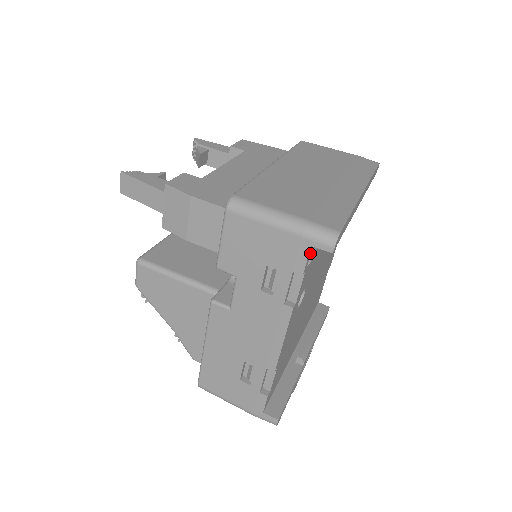
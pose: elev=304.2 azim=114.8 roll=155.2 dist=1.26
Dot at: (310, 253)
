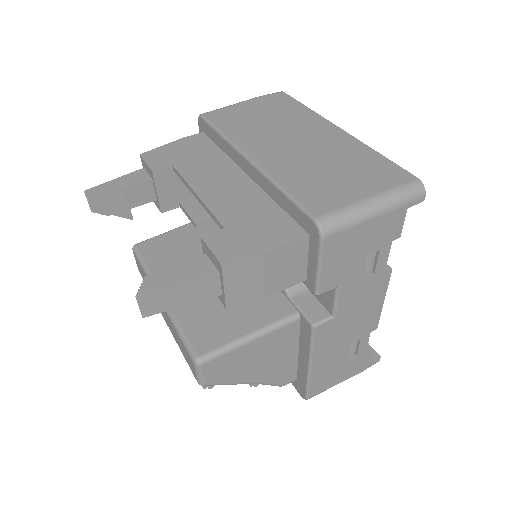
Dot at: occluded
